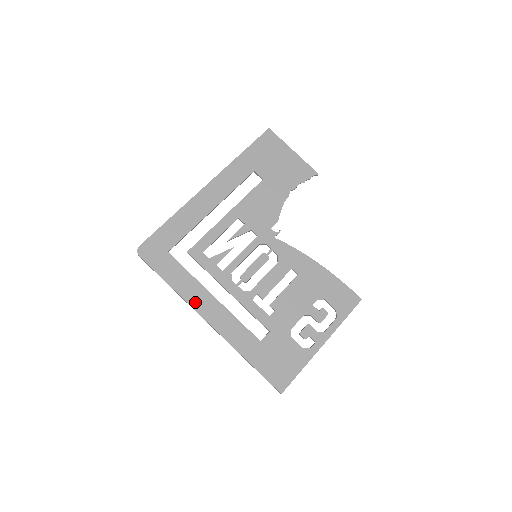
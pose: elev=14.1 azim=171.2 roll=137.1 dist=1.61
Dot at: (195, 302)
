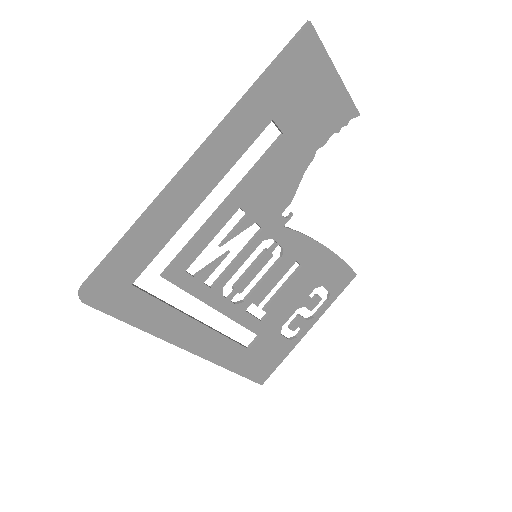
Dot at: (174, 336)
